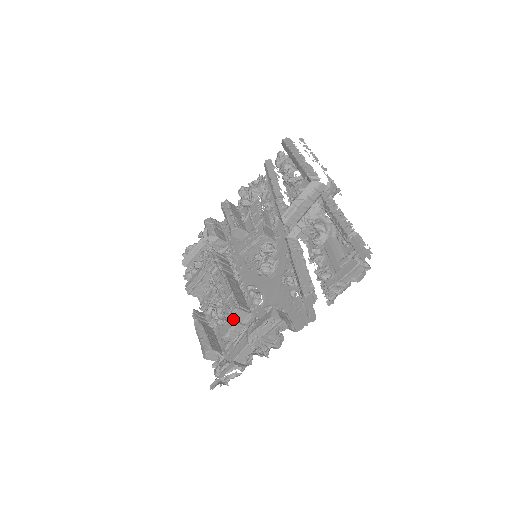
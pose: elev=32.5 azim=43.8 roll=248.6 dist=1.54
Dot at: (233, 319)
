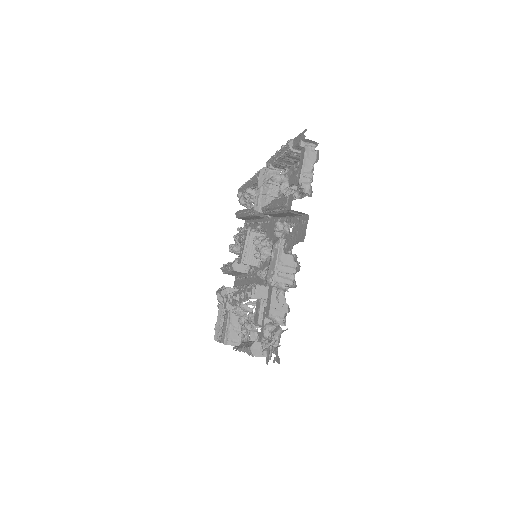
Dot at: (258, 301)
